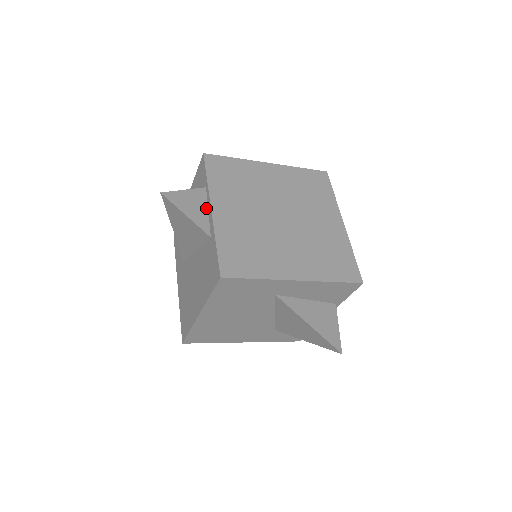
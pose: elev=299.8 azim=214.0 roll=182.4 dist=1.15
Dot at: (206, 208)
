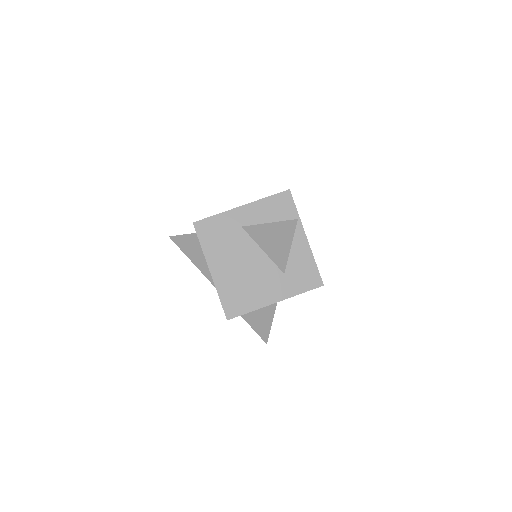
Dot at: occluded
